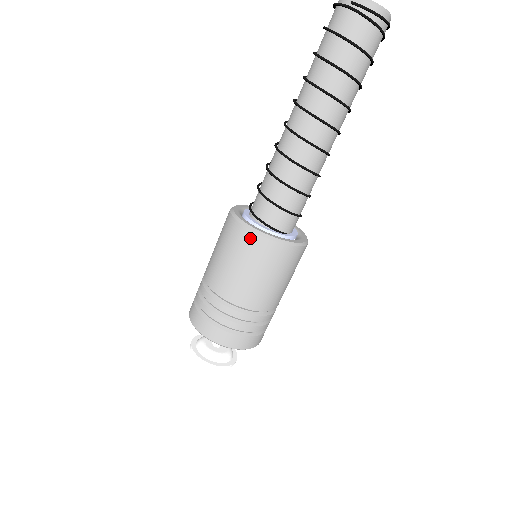
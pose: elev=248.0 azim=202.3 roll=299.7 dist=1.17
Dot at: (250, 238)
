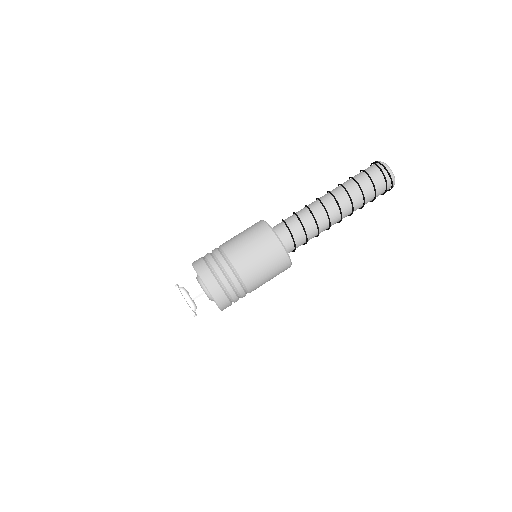
Dot at: (258, 222)
